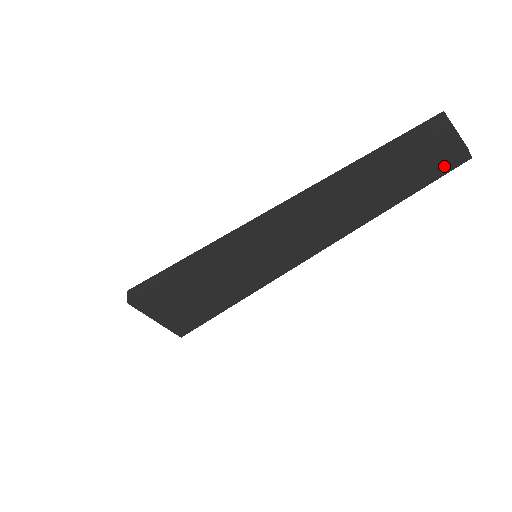
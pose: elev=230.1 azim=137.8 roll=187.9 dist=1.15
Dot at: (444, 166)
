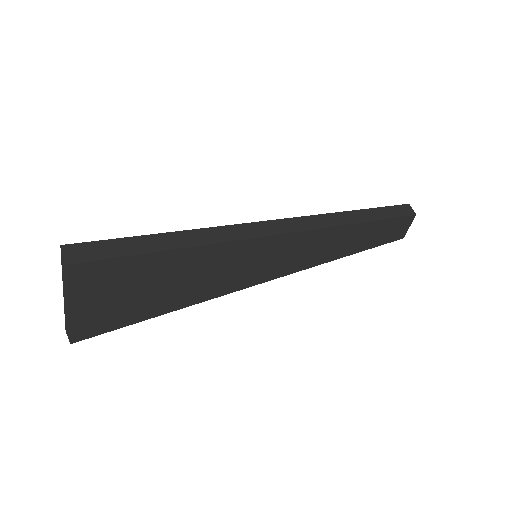
Dot at: (395, 237)
